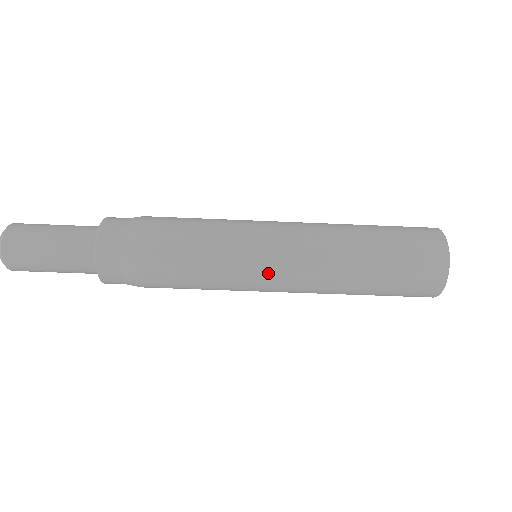
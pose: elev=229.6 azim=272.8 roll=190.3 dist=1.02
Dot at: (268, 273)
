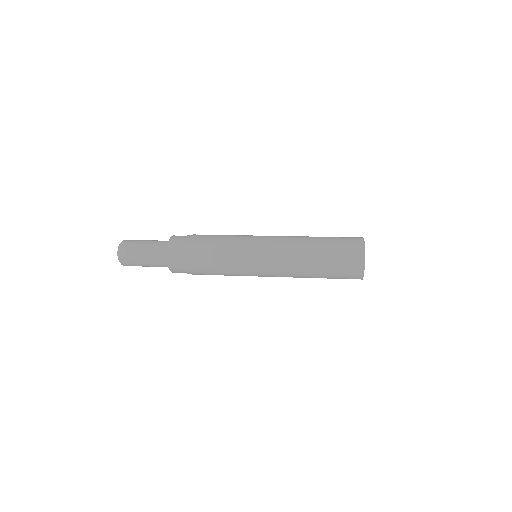
Dot at: (261, 274)
